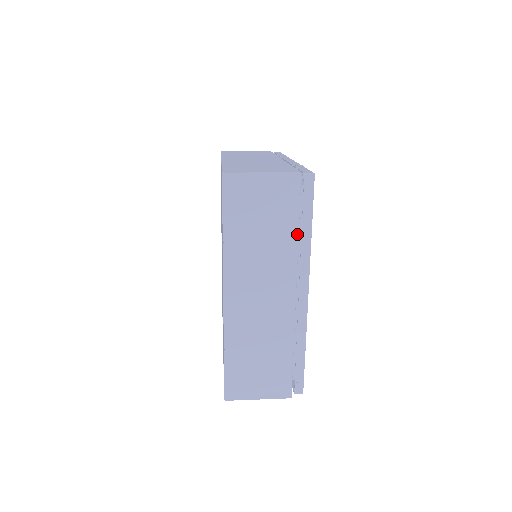
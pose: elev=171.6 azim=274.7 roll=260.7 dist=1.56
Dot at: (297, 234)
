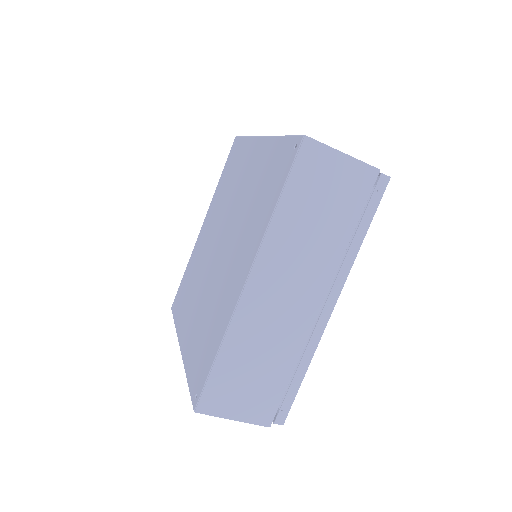
Dot at: (351, 236)
